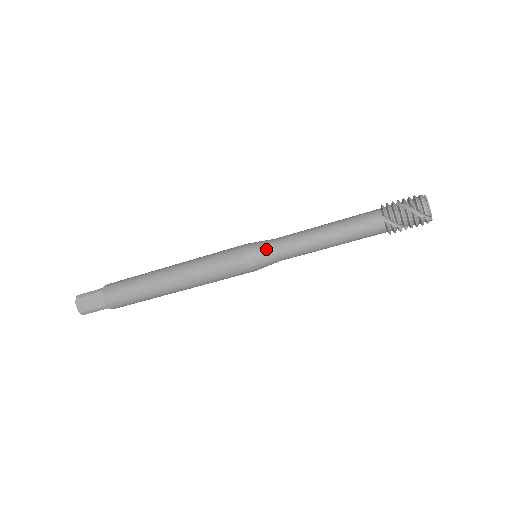
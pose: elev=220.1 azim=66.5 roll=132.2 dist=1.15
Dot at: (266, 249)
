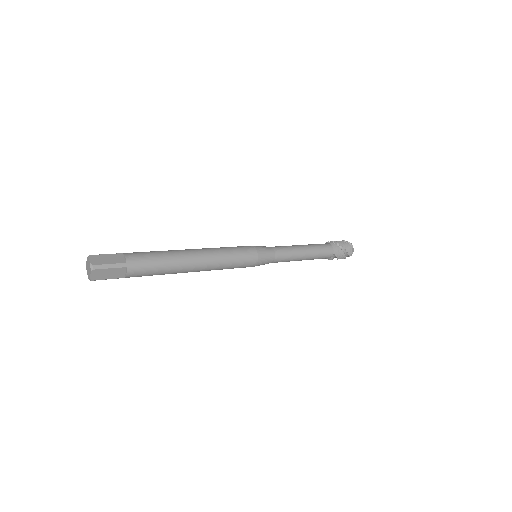
Dot at: (270, 259)
